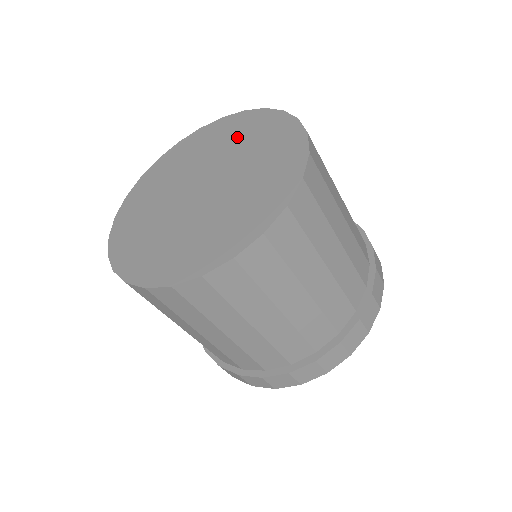
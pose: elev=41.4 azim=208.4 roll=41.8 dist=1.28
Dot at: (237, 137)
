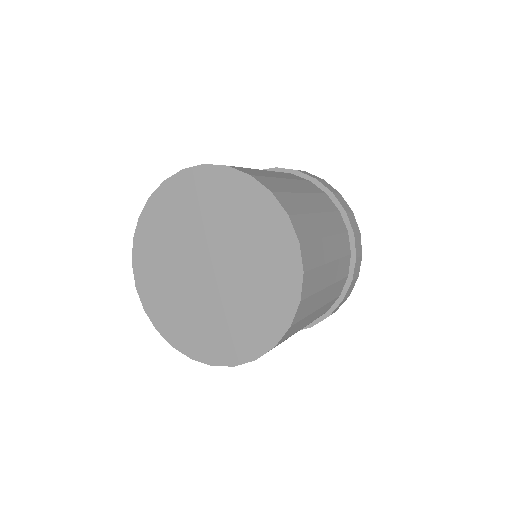
Dot at: (260, 247)
